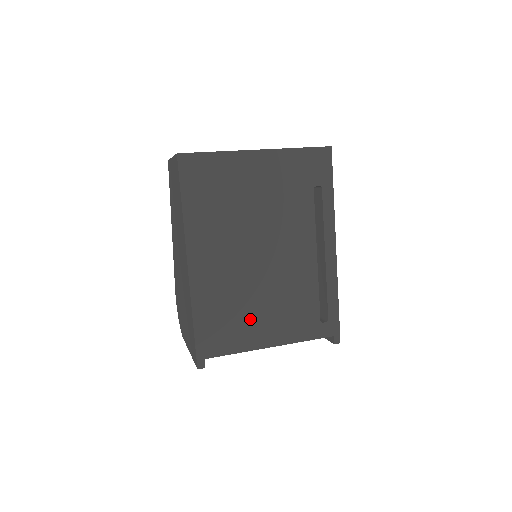
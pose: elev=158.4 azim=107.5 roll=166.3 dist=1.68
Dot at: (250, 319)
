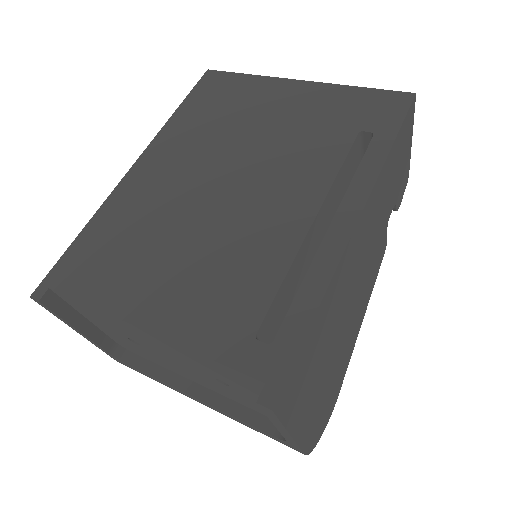
Dot at: (147, 265)
